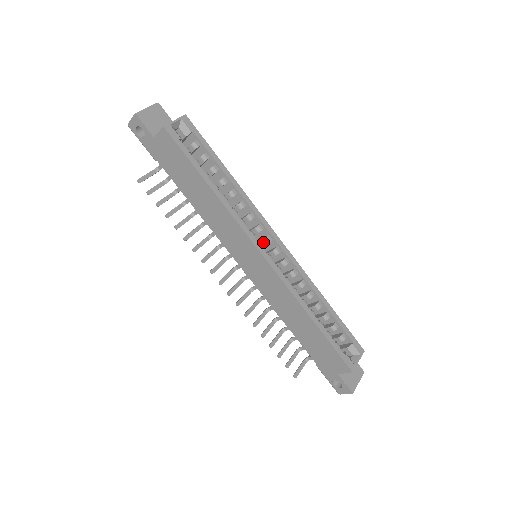
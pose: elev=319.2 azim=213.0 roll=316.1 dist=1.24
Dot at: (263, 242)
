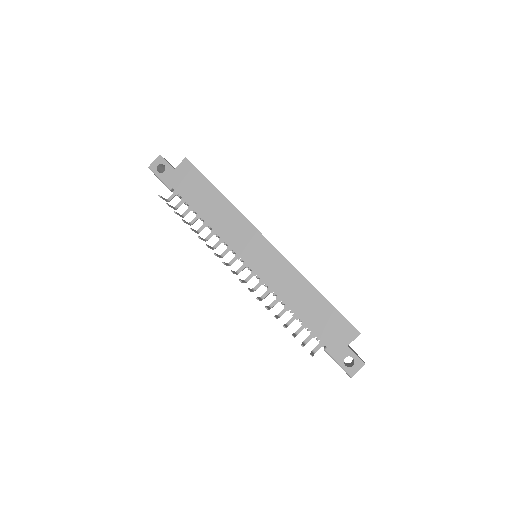
Dot at: occluded
